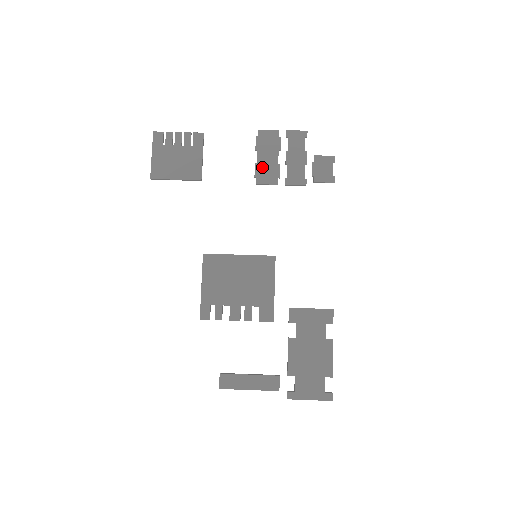
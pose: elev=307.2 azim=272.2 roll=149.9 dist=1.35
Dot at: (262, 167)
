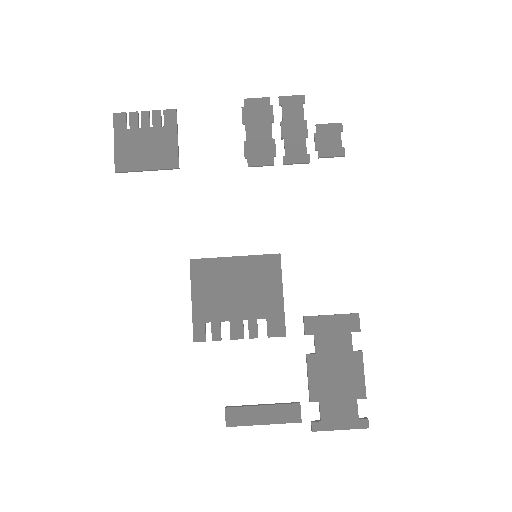
Dot at: (253, 145)
